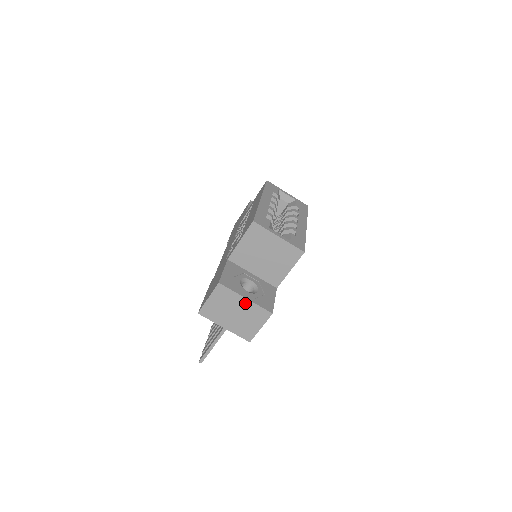
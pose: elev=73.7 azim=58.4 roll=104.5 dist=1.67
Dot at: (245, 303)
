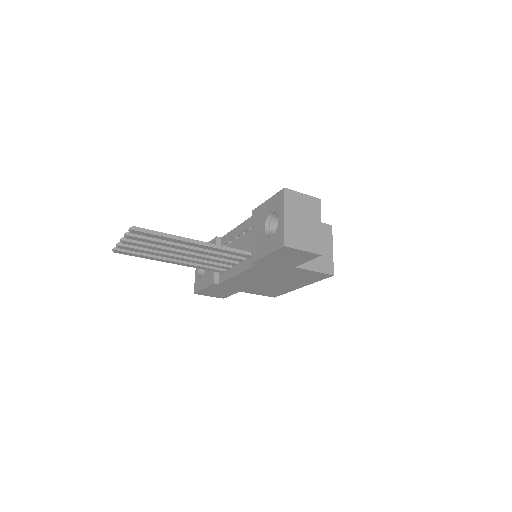
Dot at: (317, 227)
